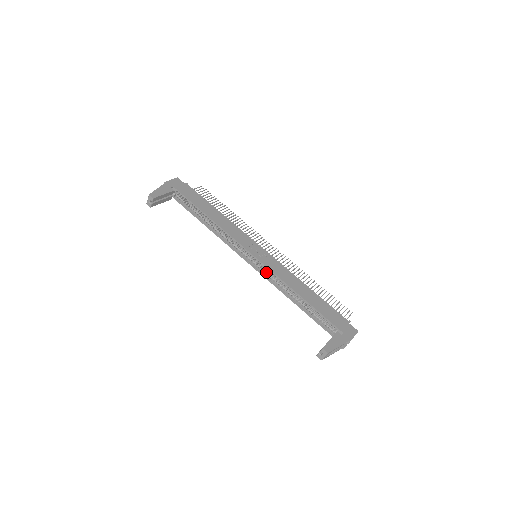
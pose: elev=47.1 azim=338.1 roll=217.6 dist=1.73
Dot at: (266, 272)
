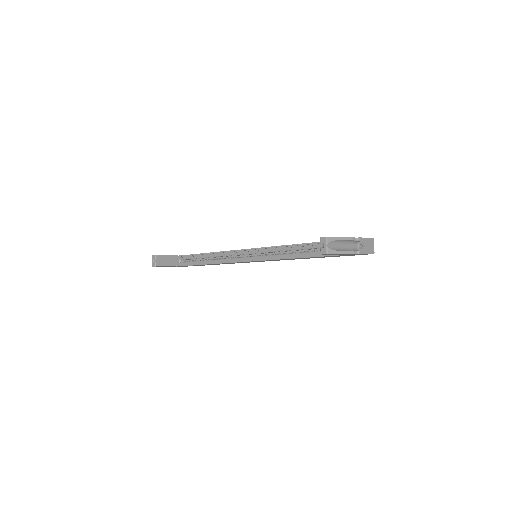
Dot at: (265, 255)
